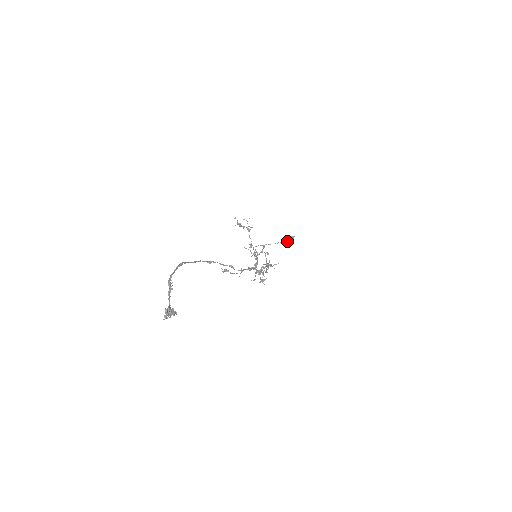
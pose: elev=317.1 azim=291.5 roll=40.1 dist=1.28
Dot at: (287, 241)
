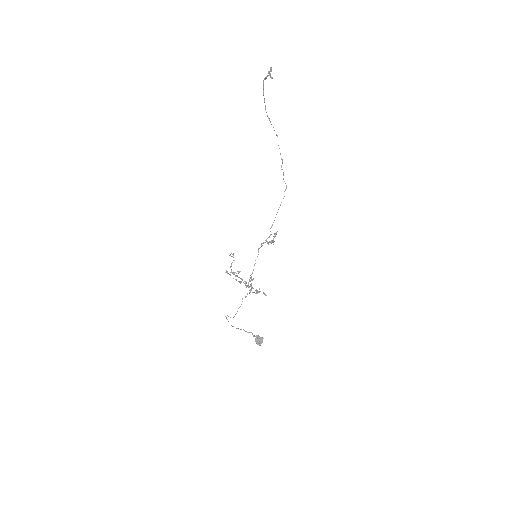
Dot at: (257, 341)
